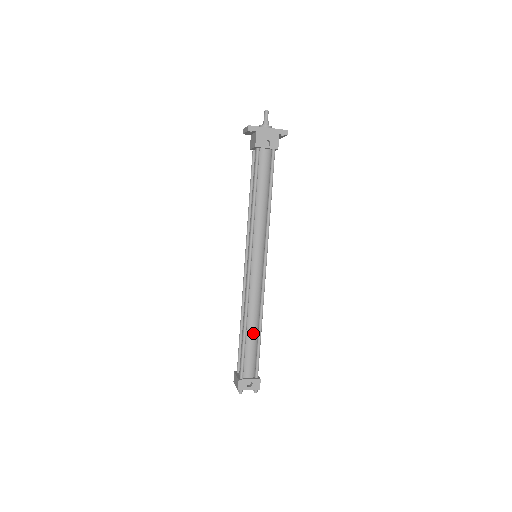
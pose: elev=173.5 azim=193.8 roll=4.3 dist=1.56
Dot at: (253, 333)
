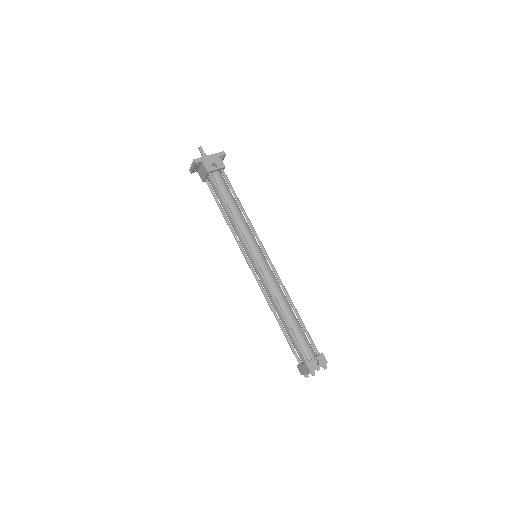
Dot at: (292, 317)
